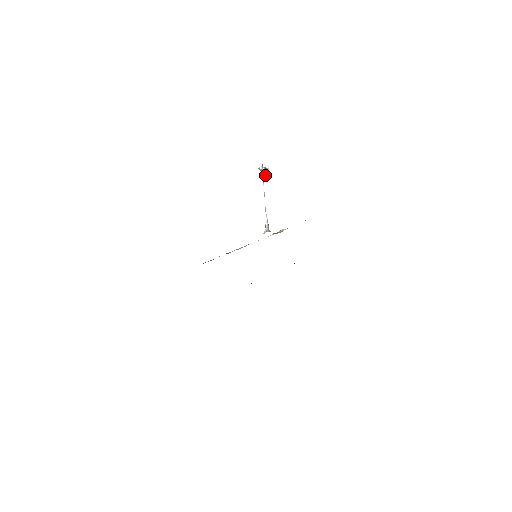
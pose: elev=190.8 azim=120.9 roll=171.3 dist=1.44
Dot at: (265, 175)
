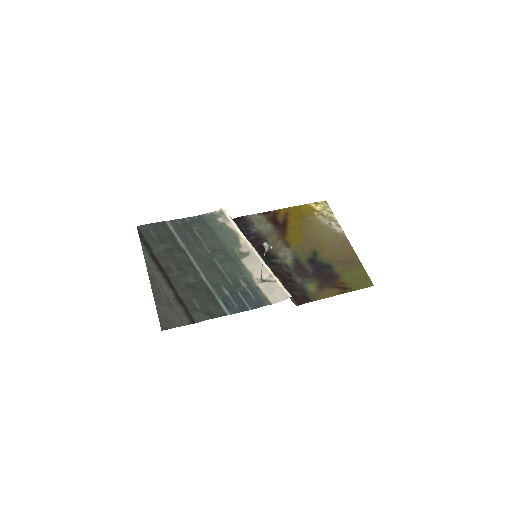
Dot at: (268, 250)
